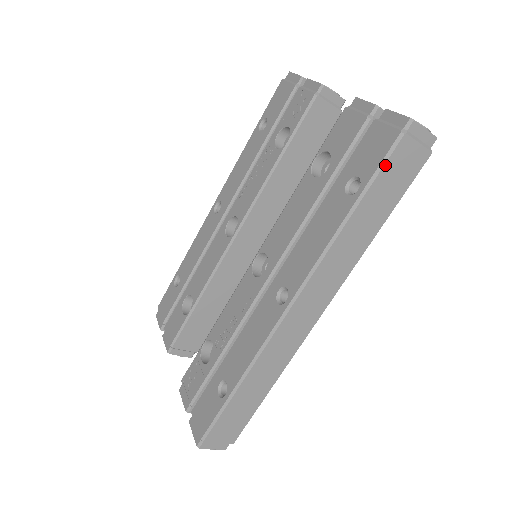
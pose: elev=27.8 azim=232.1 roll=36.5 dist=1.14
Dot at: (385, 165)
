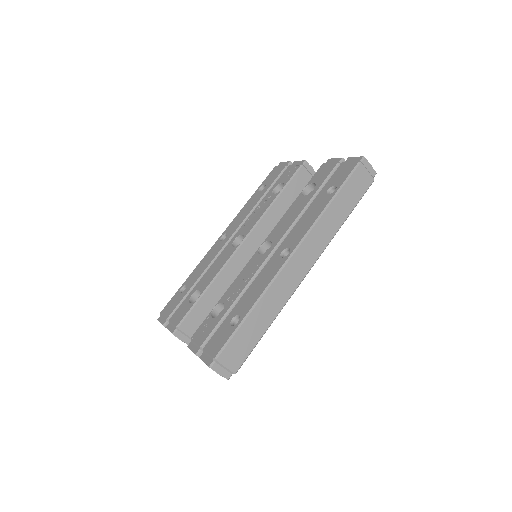
Dot at: (351, 177)
